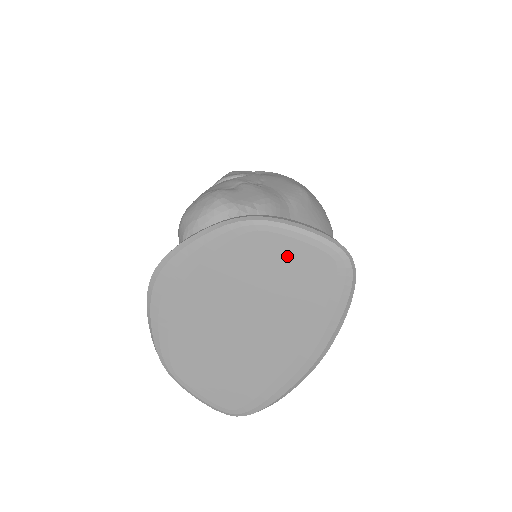
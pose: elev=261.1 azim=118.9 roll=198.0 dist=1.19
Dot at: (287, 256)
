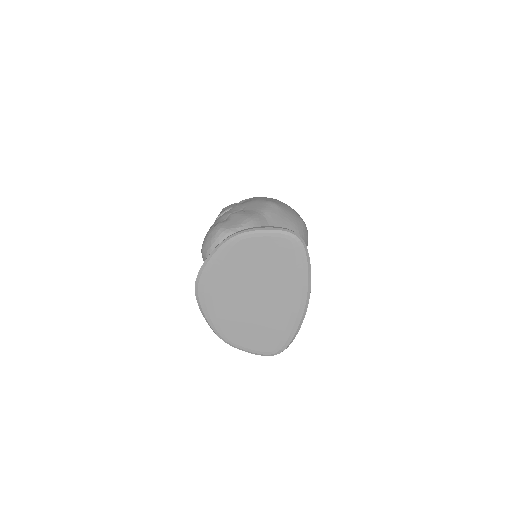
Dot at: (263, 248)
